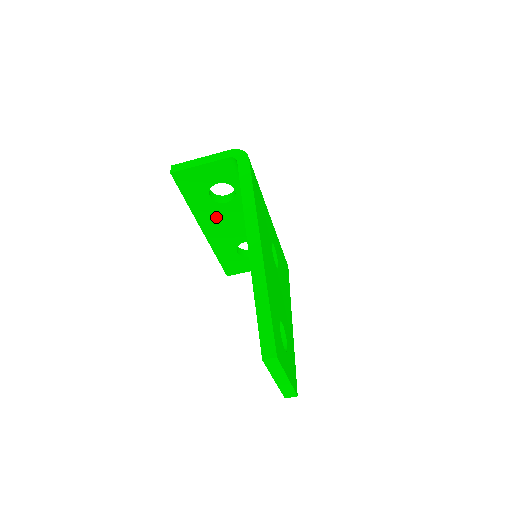
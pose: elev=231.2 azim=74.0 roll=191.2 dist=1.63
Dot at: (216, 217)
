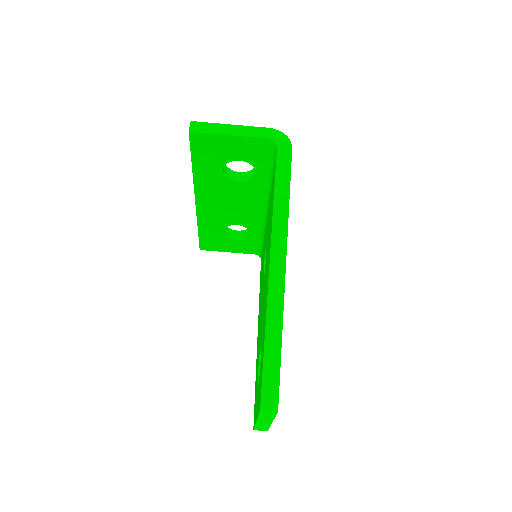
Dot at: (219, 192)
